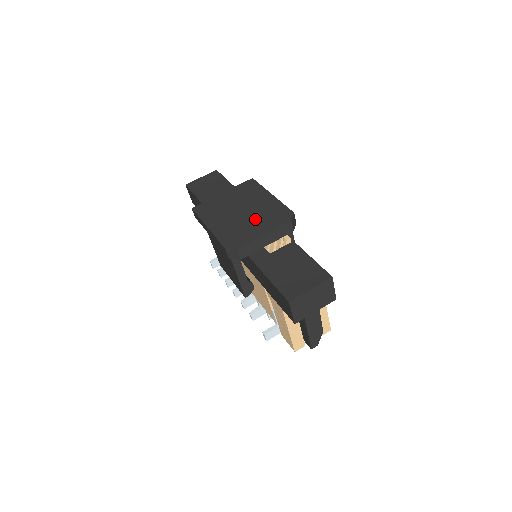
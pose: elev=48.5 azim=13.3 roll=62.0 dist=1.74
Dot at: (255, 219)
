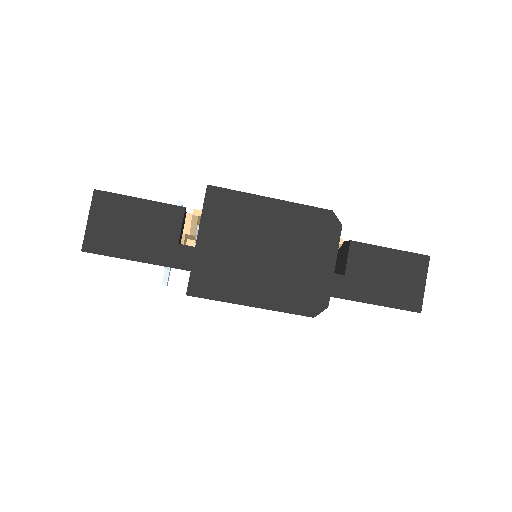
Dot at: (298, 252)
